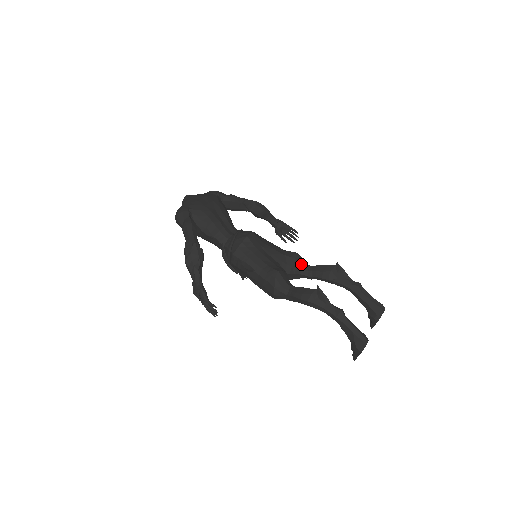
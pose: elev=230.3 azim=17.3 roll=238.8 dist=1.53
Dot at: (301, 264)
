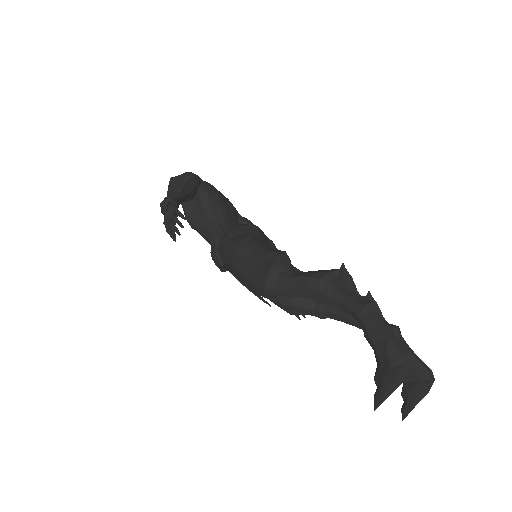
Dot at: occluded
